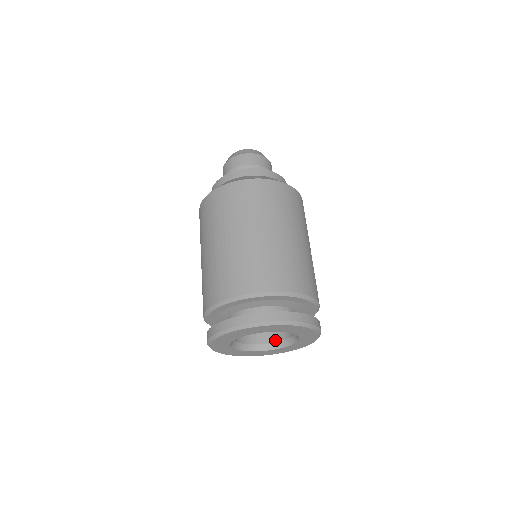
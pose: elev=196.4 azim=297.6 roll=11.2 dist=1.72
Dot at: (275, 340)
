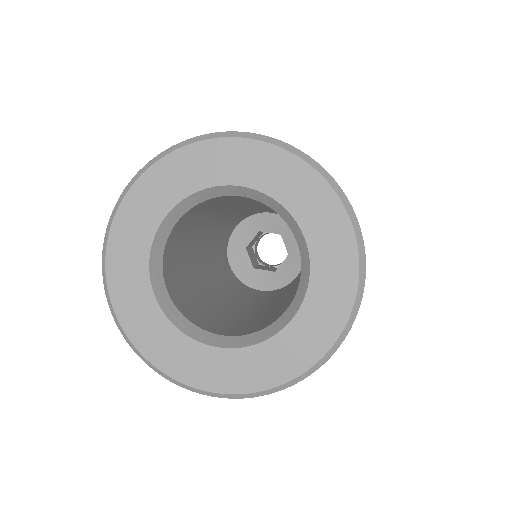
Dot at: occluded
